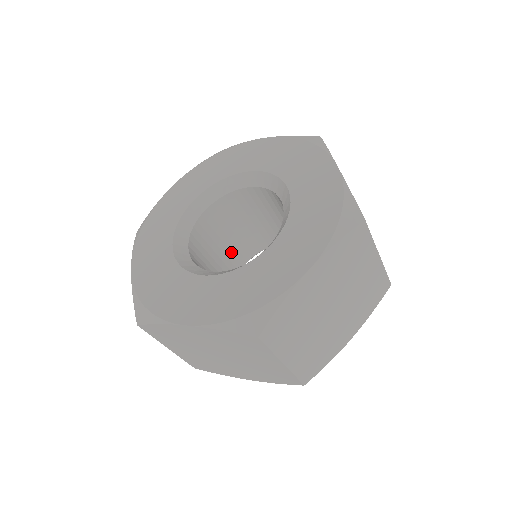
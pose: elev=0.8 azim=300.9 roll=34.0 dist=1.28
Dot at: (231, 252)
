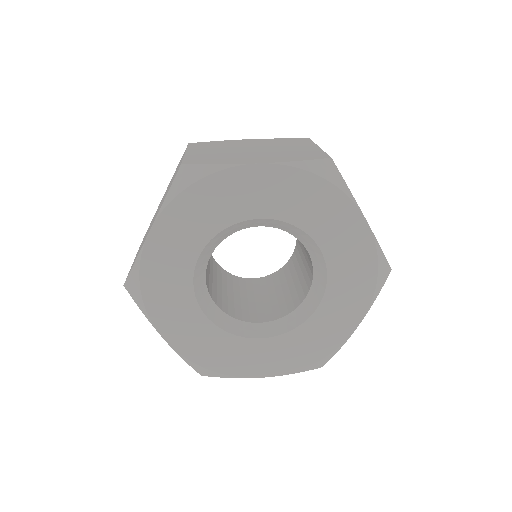
Dot at: occluded
